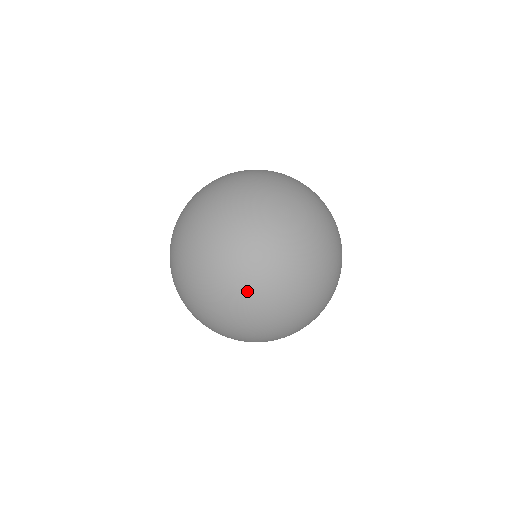
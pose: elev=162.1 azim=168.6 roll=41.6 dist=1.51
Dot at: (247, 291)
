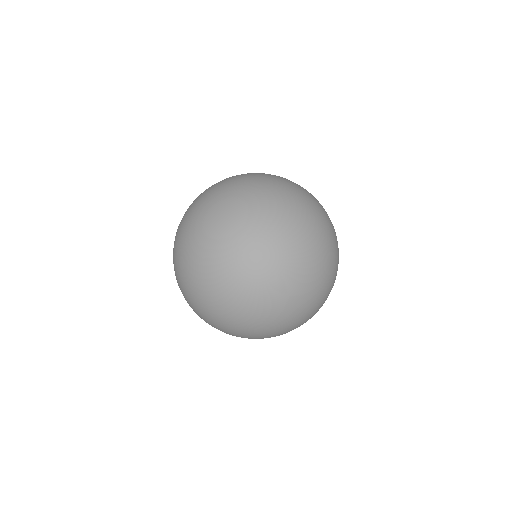
Dot at: (275, 284)
